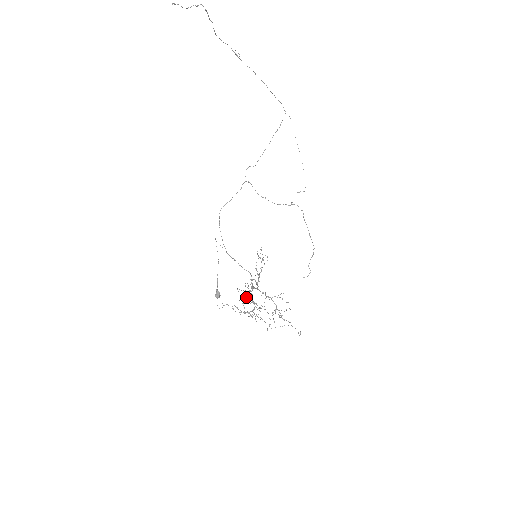
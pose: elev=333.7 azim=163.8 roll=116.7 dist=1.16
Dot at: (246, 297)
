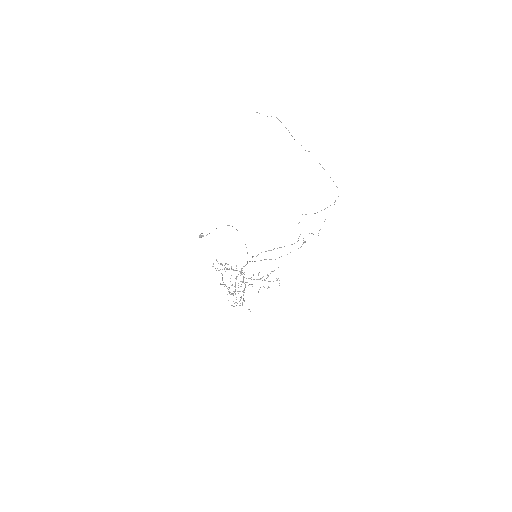
Dot at: (228, 269)
